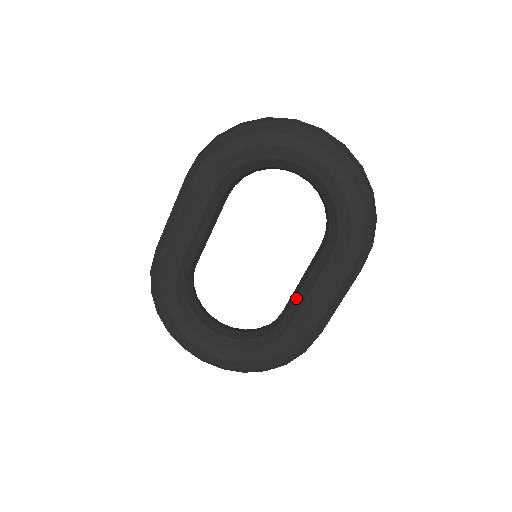
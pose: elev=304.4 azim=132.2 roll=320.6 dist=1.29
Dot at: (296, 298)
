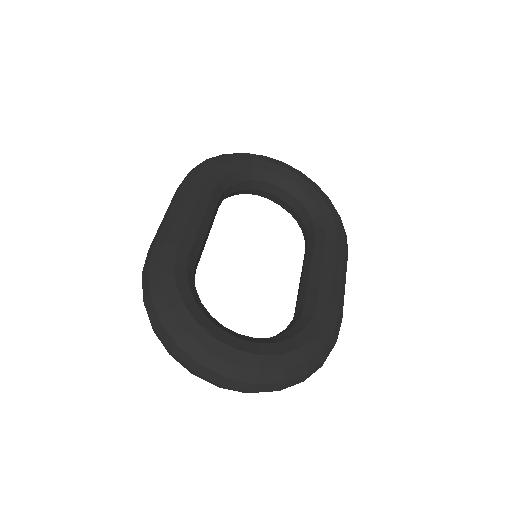
Dot at: (309, 281)
